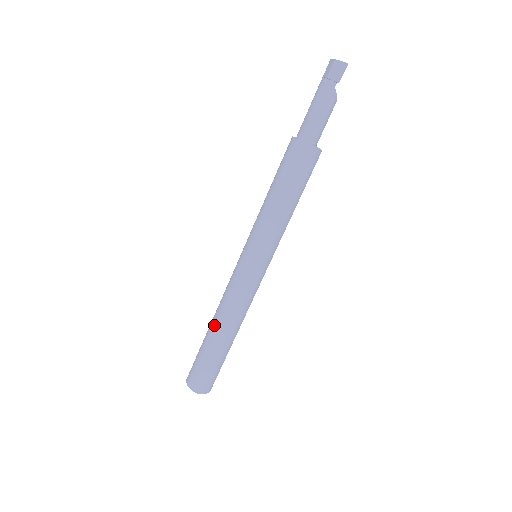
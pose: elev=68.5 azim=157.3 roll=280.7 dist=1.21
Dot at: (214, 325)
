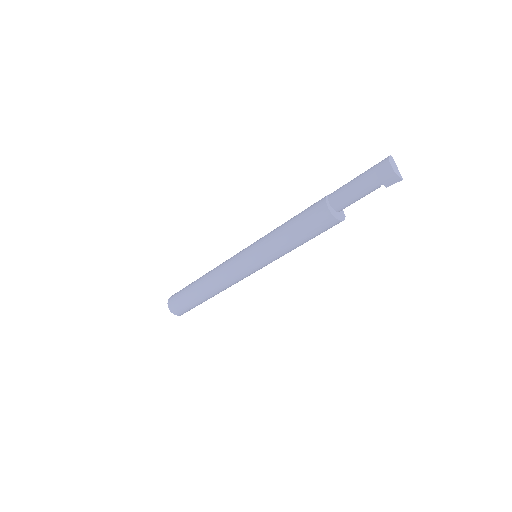
Dot at: (205, 288)
